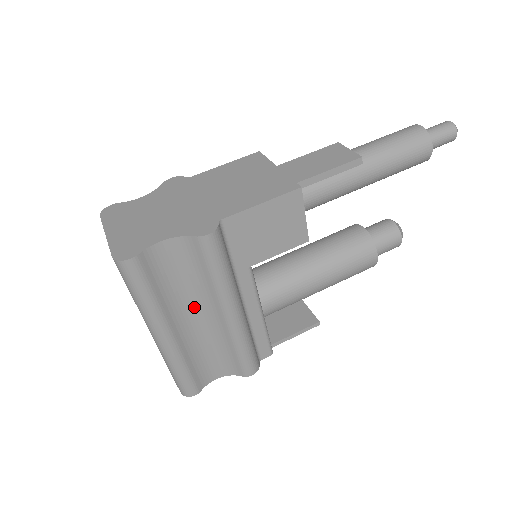
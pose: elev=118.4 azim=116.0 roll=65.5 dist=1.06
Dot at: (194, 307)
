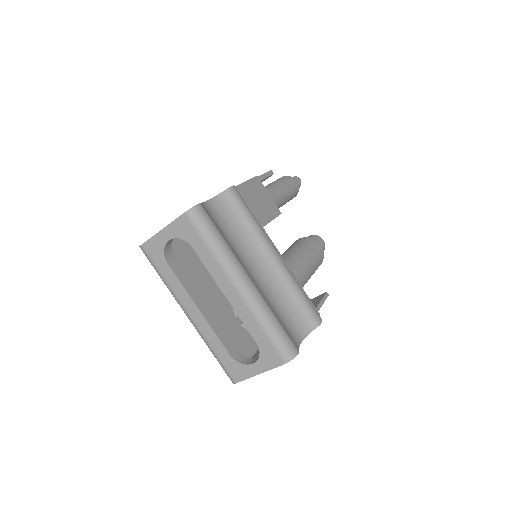
Dot at: (250, 260)
